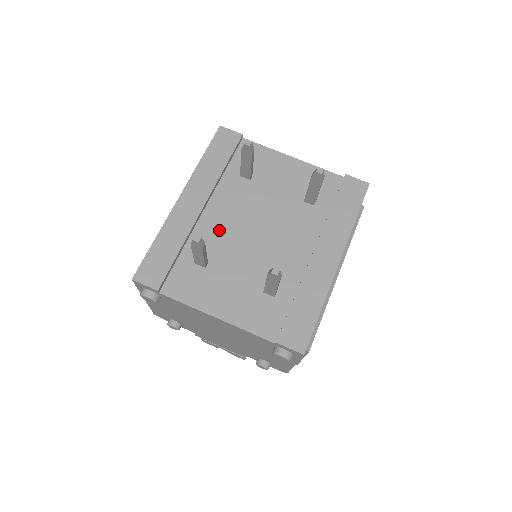
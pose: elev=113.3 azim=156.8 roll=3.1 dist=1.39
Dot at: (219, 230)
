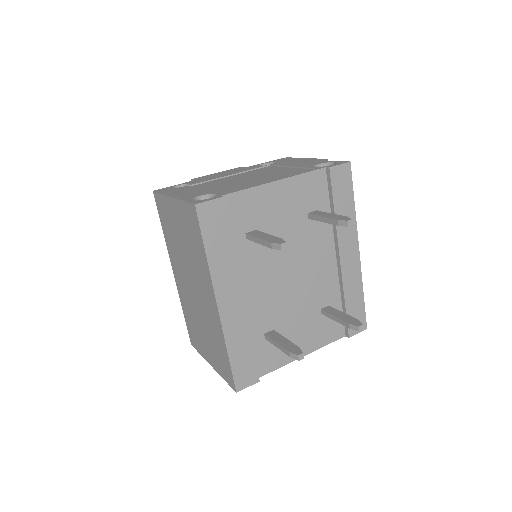
Dot at: (264, 300)
